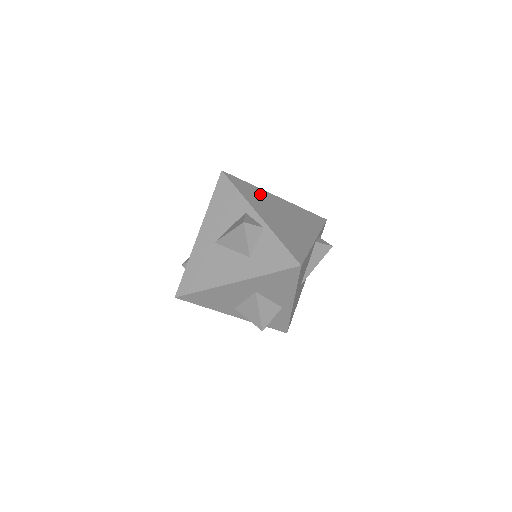
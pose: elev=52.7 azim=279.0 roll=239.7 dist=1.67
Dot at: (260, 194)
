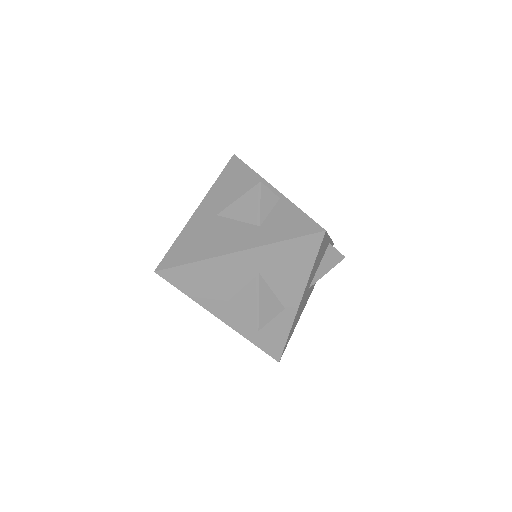
Dot at: occluded
